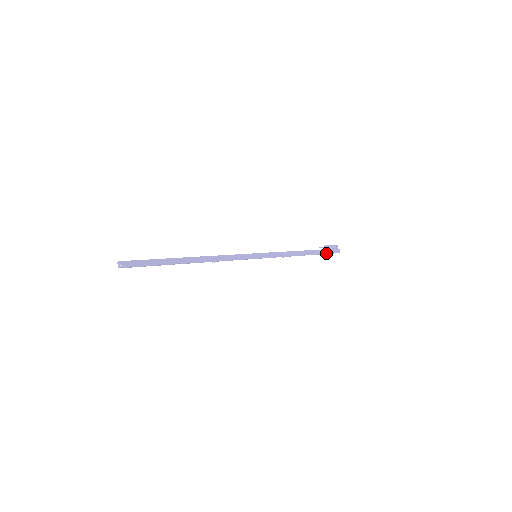
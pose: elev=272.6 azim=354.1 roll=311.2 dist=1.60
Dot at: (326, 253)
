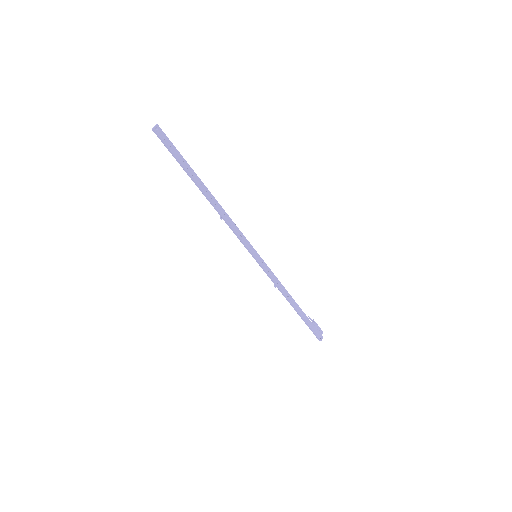
Dot at: (310, 327)
